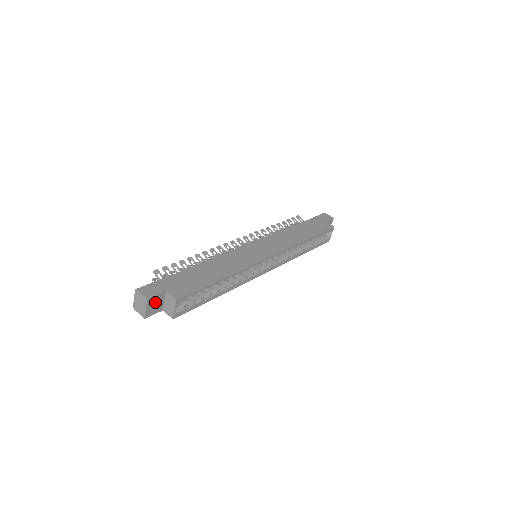
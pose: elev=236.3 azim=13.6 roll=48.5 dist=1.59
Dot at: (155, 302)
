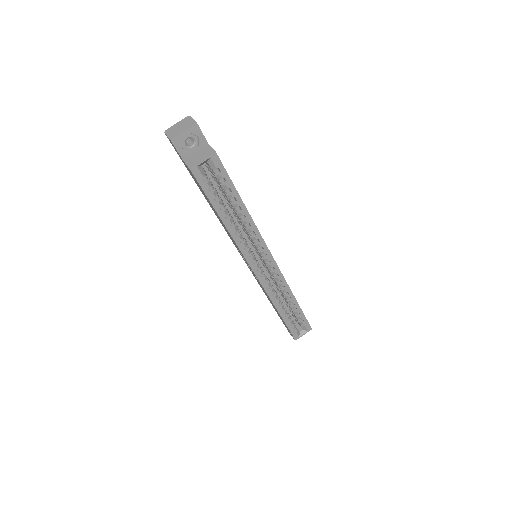
Dot at: (189, 144)
